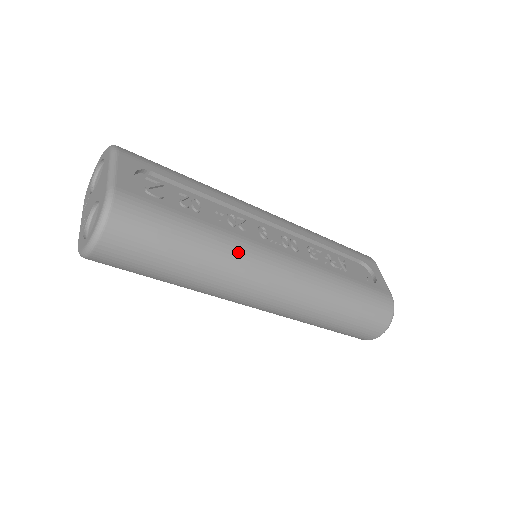
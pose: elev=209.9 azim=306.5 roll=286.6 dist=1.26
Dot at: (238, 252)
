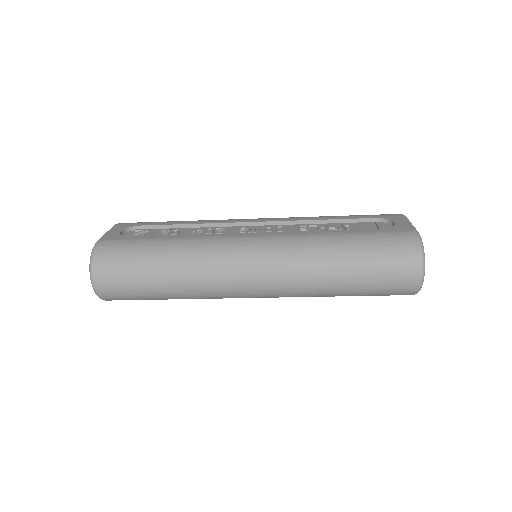
Dot at: (204, 247)
